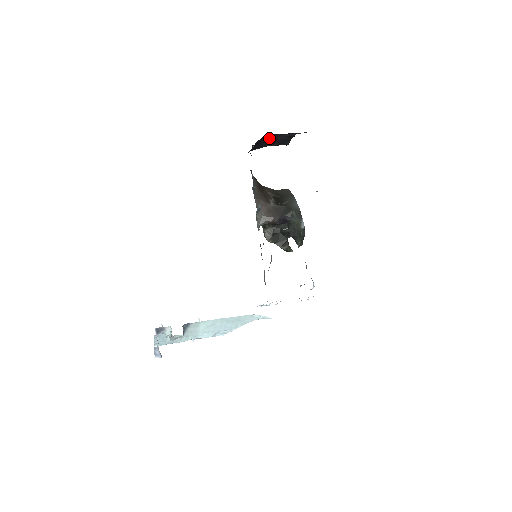
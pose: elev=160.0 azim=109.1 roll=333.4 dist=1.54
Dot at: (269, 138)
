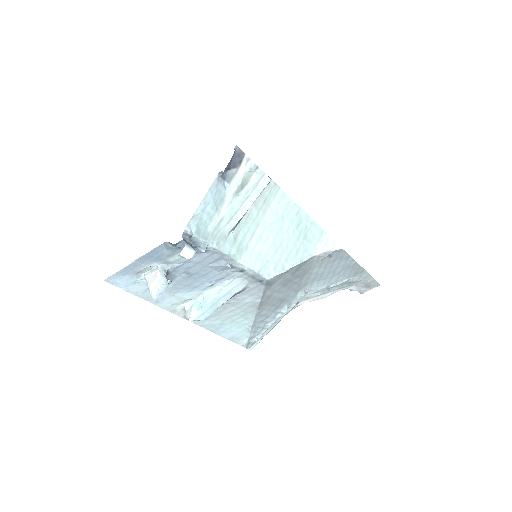
Dot at: occluded
